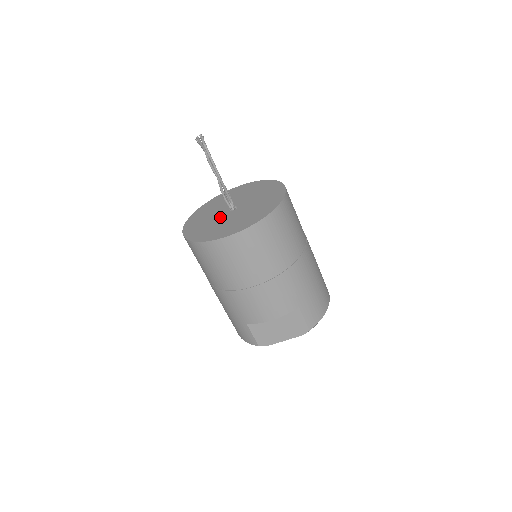
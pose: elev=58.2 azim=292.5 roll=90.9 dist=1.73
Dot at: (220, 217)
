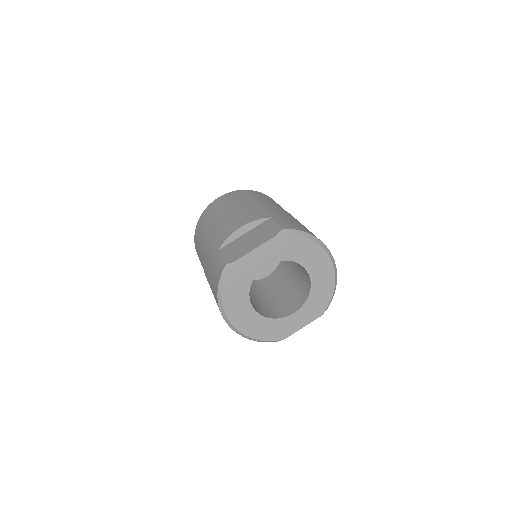
Dot at: occluded
